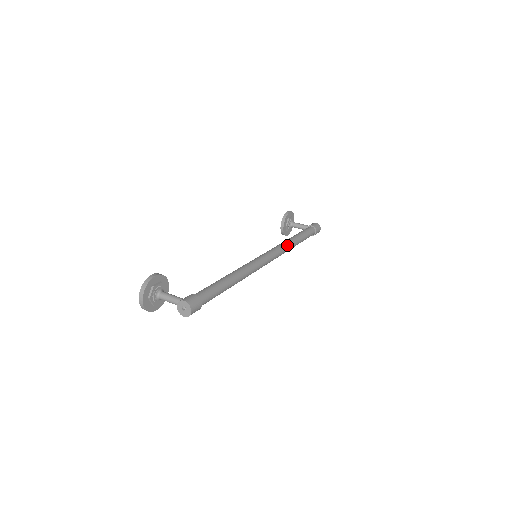
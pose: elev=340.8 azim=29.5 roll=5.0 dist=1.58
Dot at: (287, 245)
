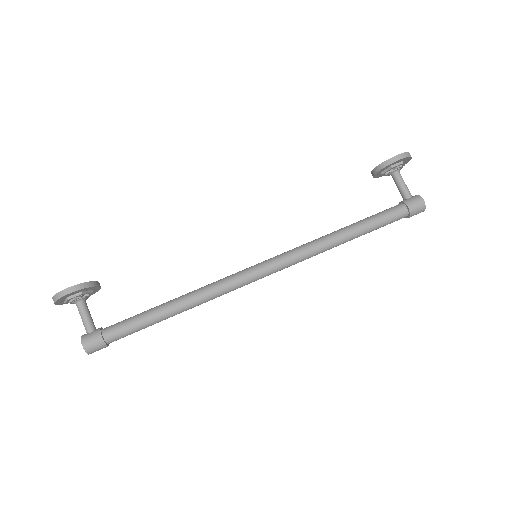
Dot at: (317, 252)
